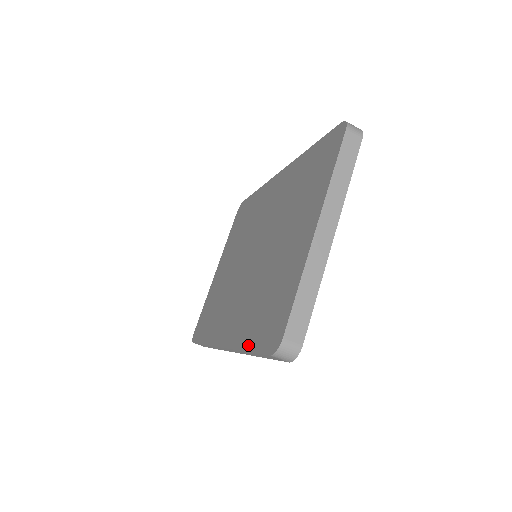
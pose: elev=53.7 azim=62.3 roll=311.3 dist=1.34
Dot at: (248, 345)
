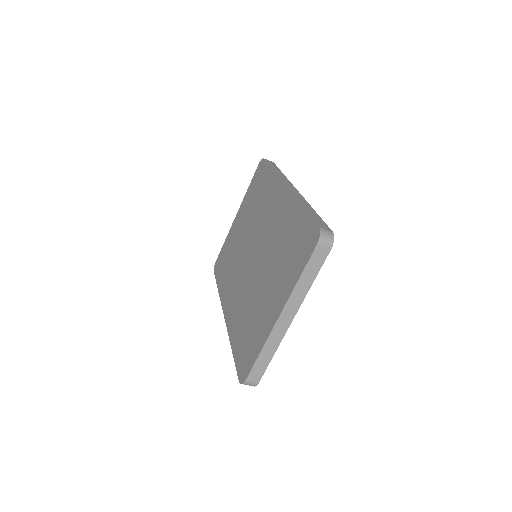
Dot at: (233, 348)
